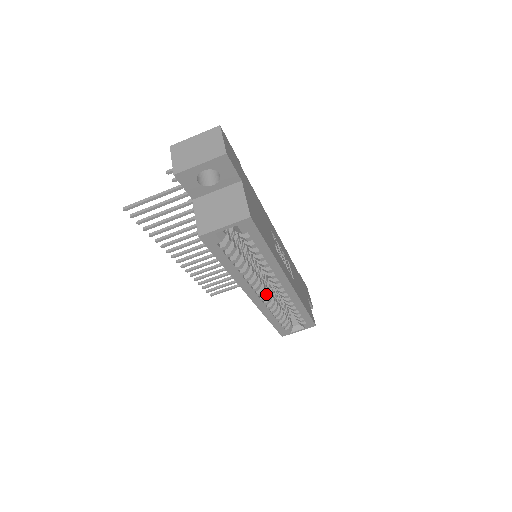
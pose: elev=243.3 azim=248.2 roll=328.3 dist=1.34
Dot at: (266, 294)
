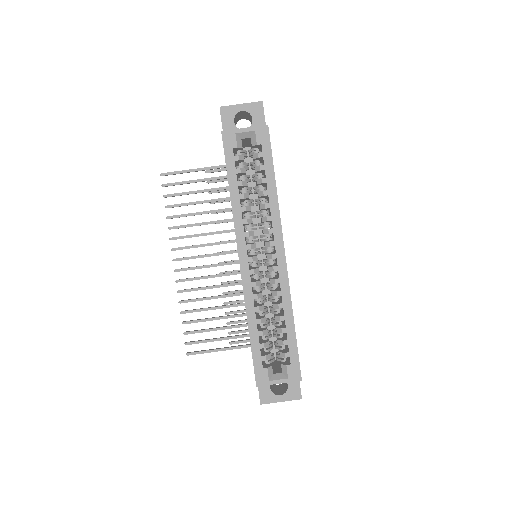
Dot at: (257, 268)
